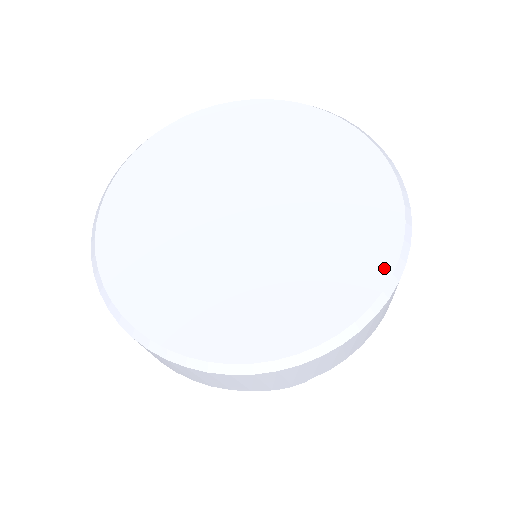
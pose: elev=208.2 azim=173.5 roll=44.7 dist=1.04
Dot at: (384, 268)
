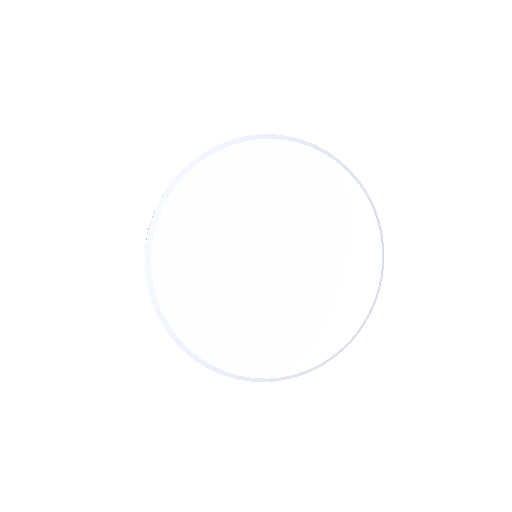
Dot at: (308, 363)
